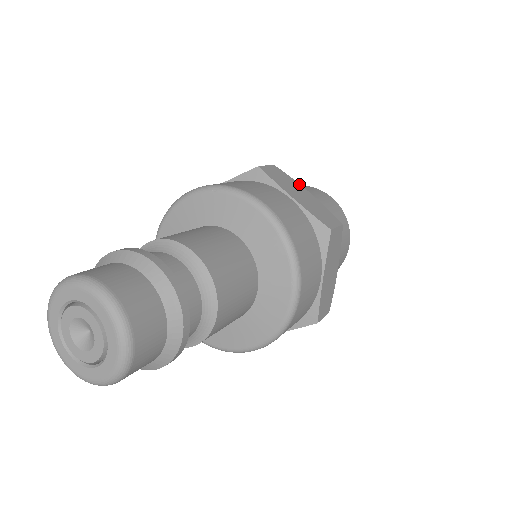
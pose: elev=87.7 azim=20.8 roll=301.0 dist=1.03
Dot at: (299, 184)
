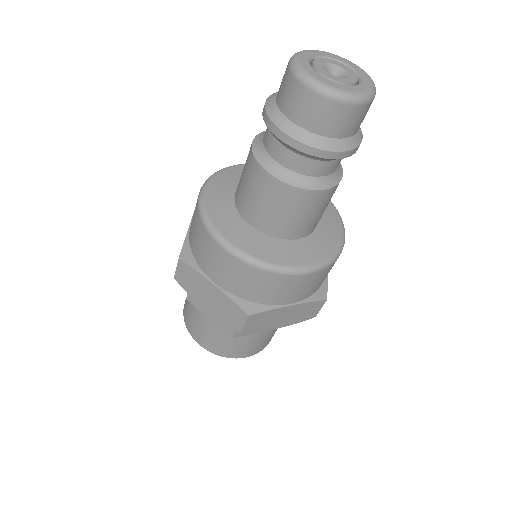
Dot at: occluded
